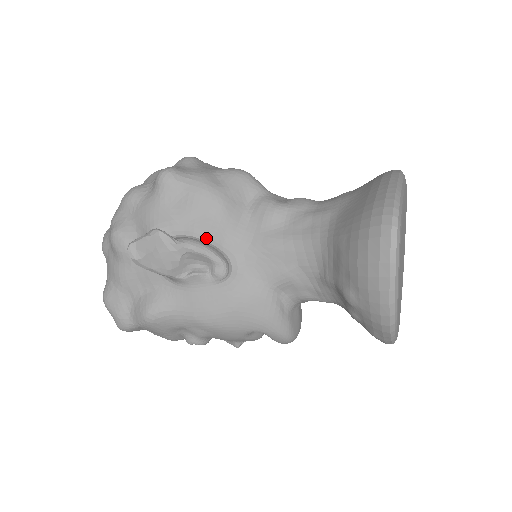
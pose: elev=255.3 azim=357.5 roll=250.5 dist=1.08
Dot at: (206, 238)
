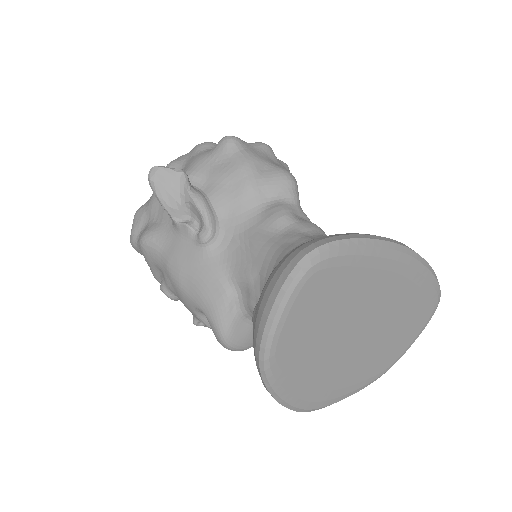
Dot at: (214, 203)
